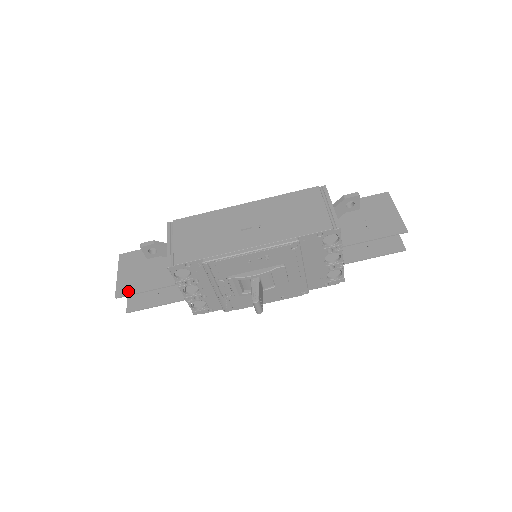
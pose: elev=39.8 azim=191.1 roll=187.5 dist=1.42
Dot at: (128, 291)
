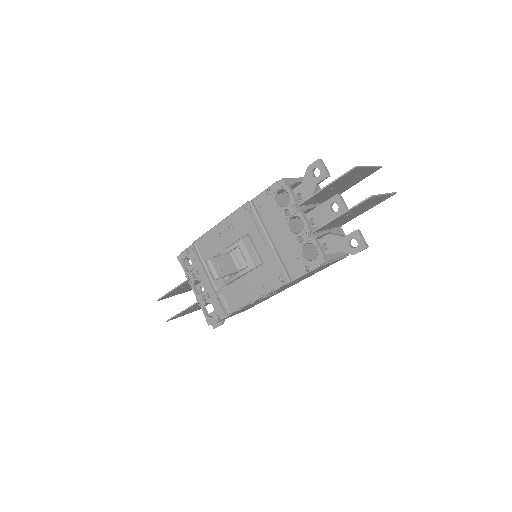
Dot at: occluded
